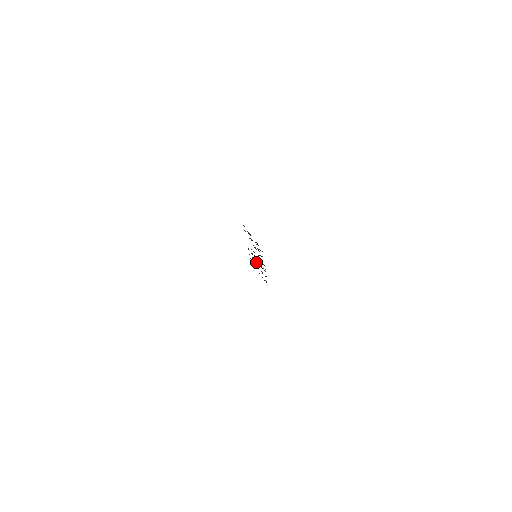
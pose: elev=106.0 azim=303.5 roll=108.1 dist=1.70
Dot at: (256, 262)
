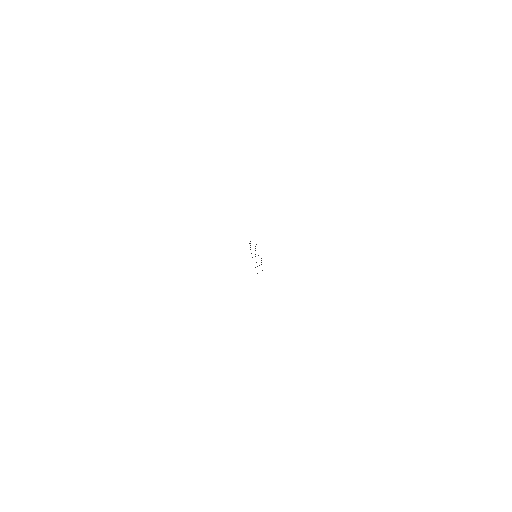
Dot at: occluded
